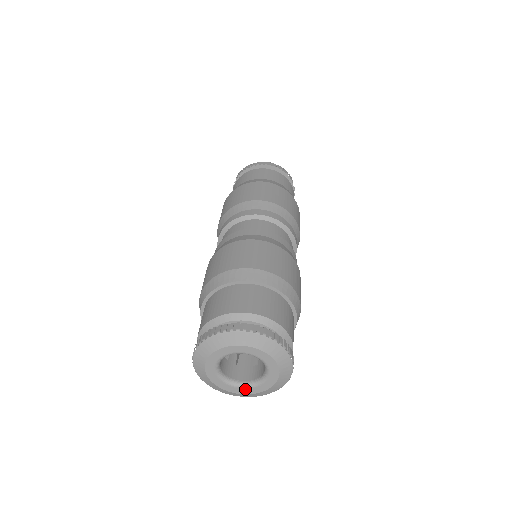
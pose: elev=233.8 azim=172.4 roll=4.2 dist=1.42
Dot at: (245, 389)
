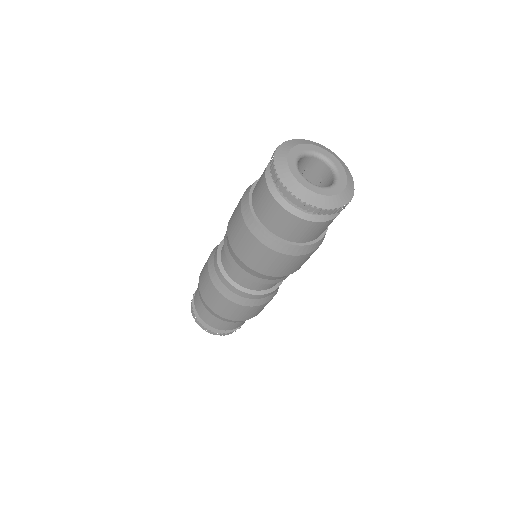
Dot at: (338, 185)
